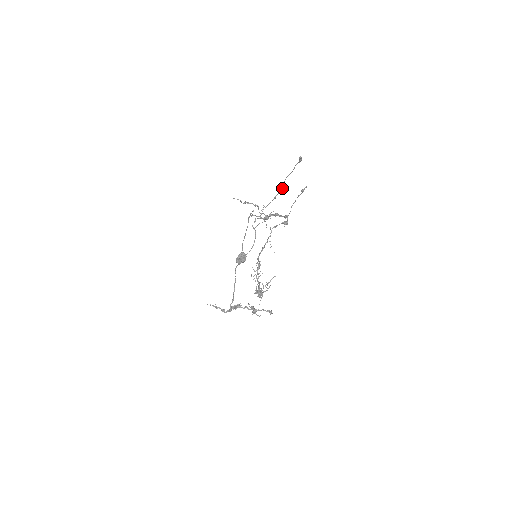
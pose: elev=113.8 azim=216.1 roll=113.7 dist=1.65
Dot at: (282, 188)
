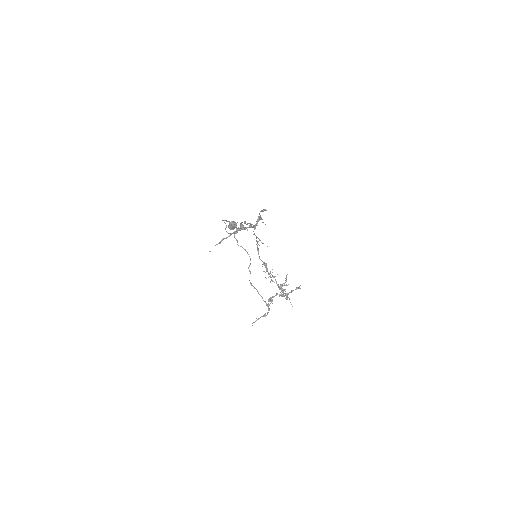
Dot at: occluded
